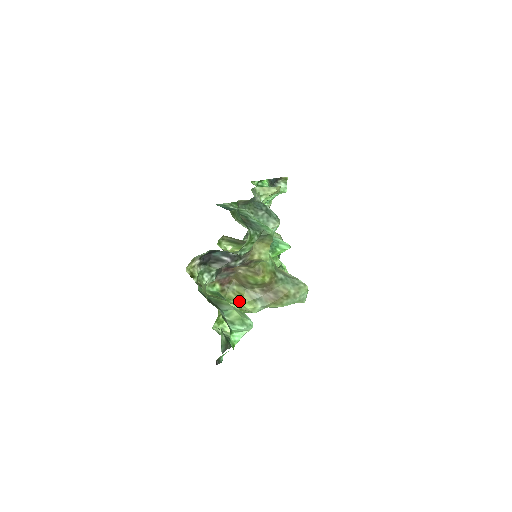
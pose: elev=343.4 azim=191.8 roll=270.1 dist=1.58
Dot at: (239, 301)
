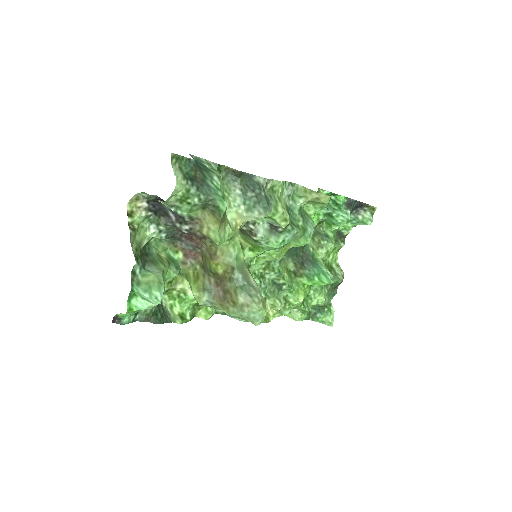
Dot at: (192, 282)
